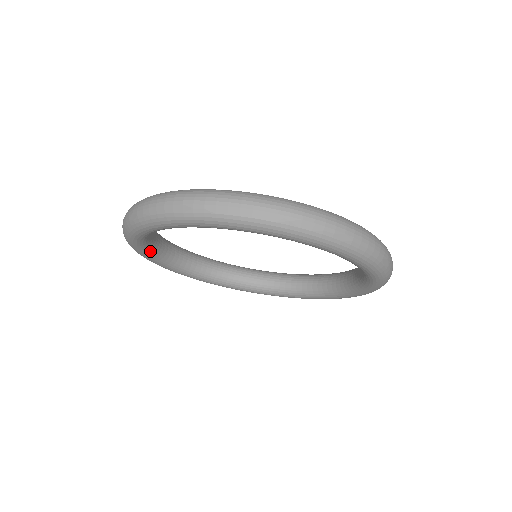
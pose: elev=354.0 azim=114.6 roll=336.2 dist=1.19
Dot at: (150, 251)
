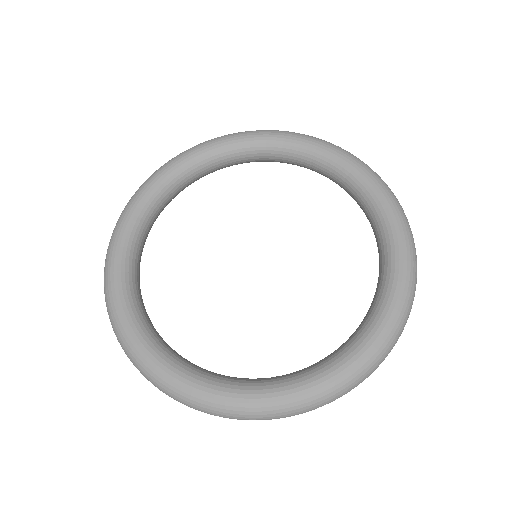
Dot at: occluded
